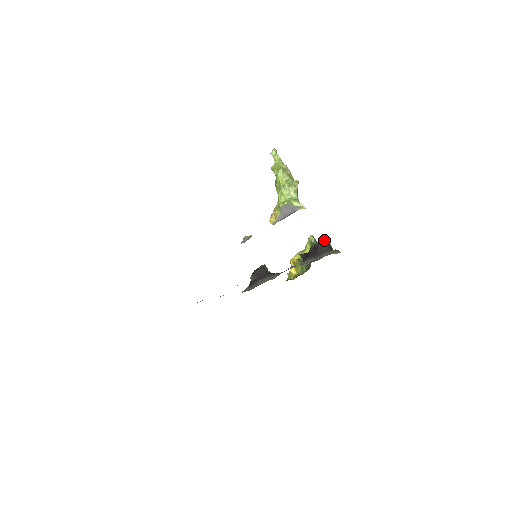
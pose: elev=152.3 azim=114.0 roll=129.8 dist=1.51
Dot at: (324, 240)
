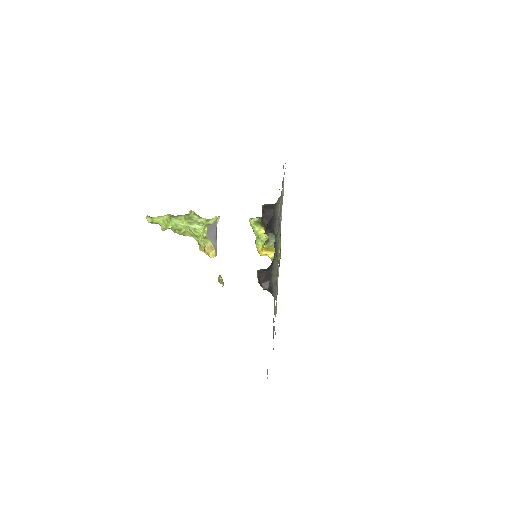
Dot at: (263, 207)
